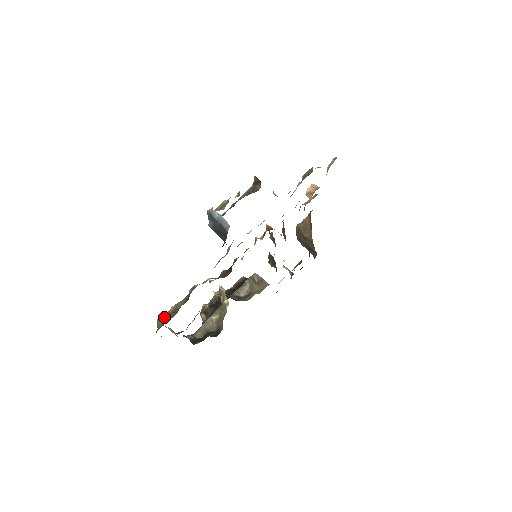
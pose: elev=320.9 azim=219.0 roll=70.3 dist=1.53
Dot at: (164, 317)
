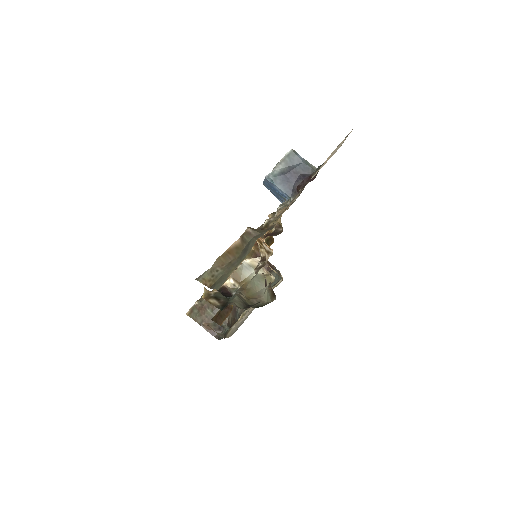
Dot at: (256, 229)
